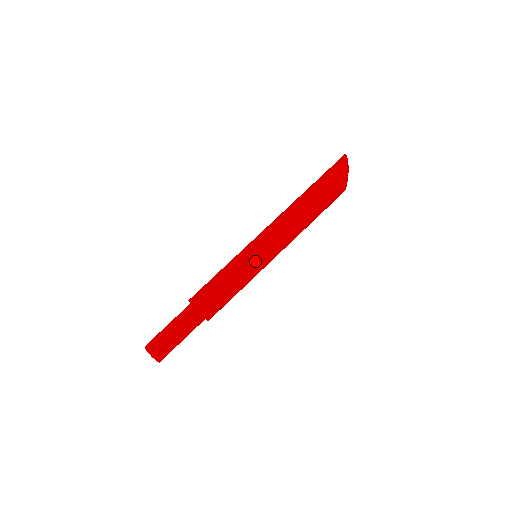
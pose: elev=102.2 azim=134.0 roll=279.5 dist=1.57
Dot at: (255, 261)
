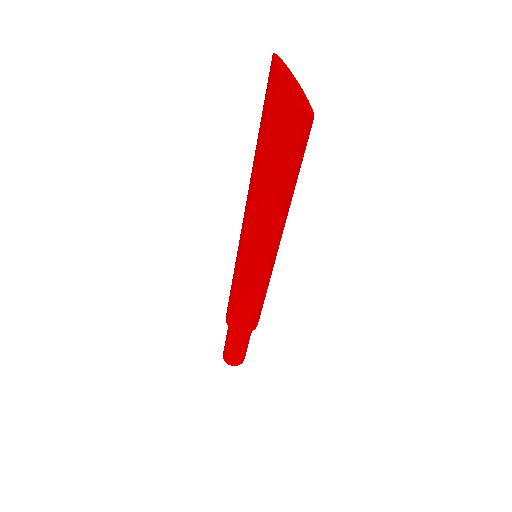
Dot at: (258, 276)
